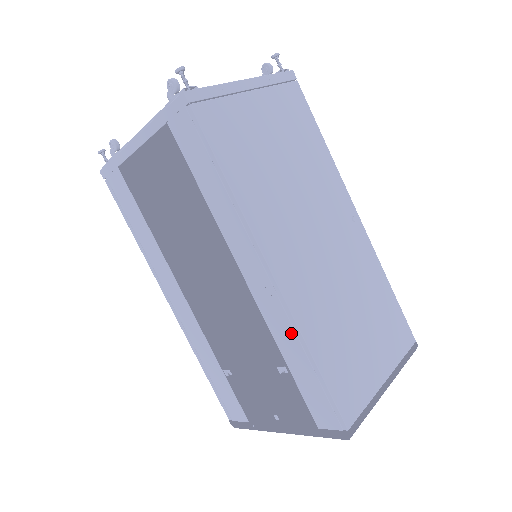
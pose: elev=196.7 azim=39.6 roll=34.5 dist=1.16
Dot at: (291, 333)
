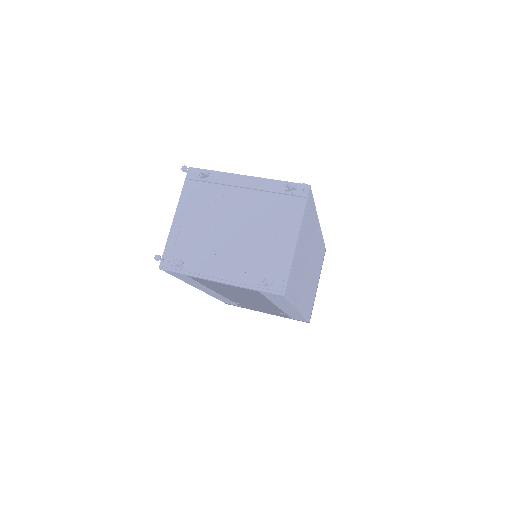
Dot at: (297, 315)
